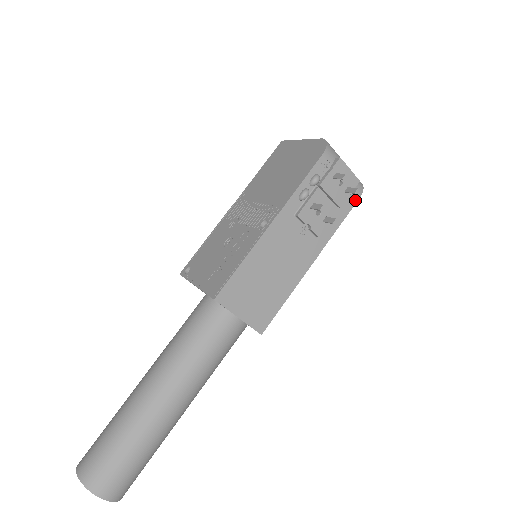
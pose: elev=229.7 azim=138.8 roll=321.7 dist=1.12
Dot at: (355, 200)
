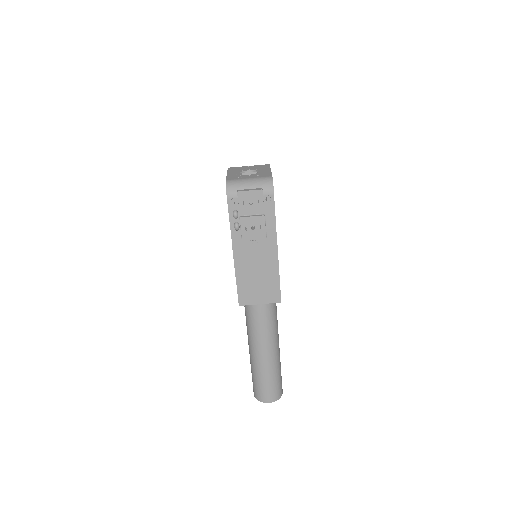
Dot at: (272, 198)
